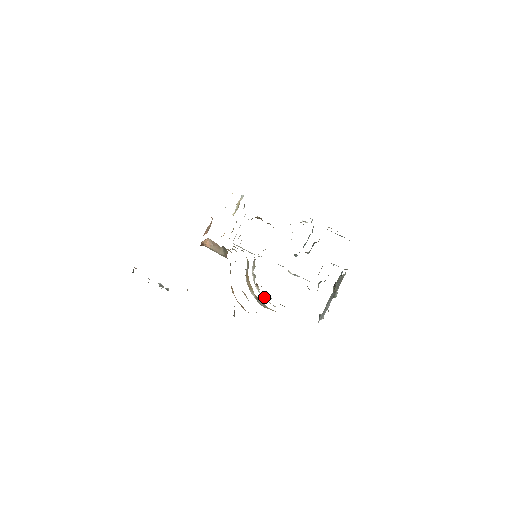
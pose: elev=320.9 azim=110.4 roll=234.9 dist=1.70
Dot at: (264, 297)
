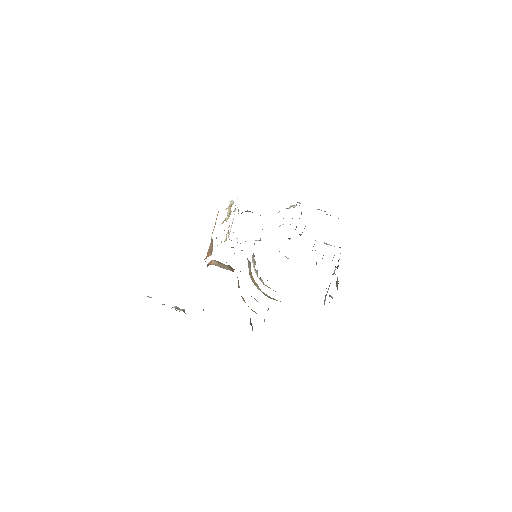
Dot at: occluded
